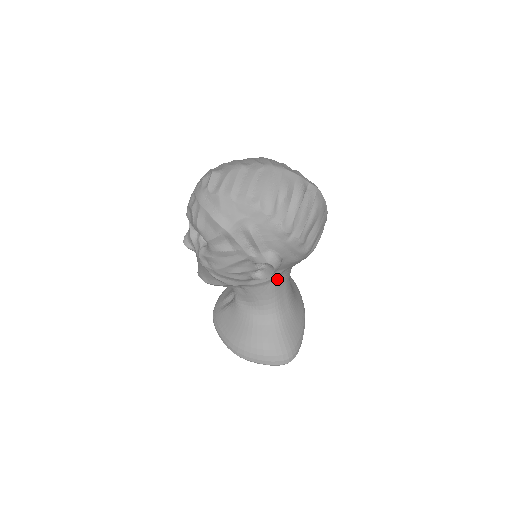
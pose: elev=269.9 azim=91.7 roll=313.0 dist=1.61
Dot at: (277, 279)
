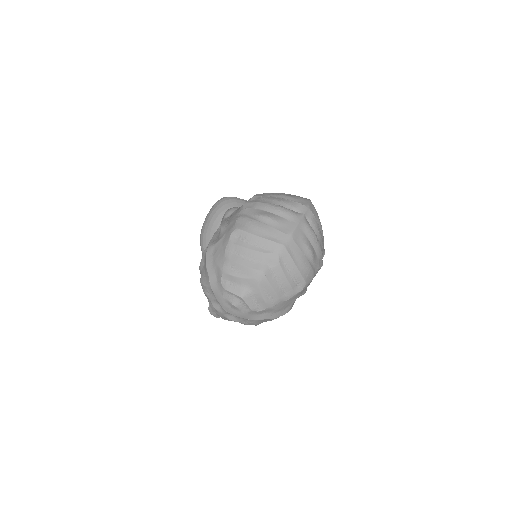
Dot at: occluded
